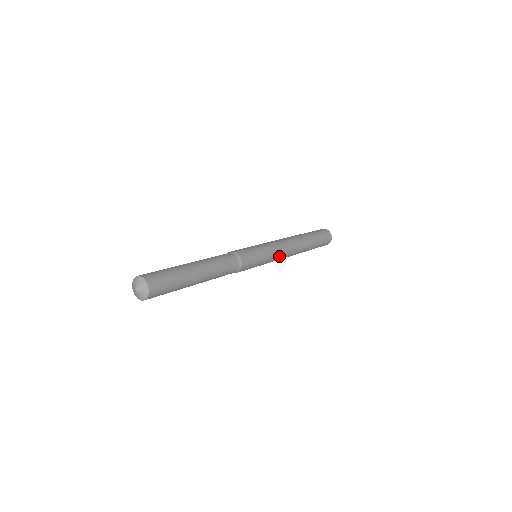
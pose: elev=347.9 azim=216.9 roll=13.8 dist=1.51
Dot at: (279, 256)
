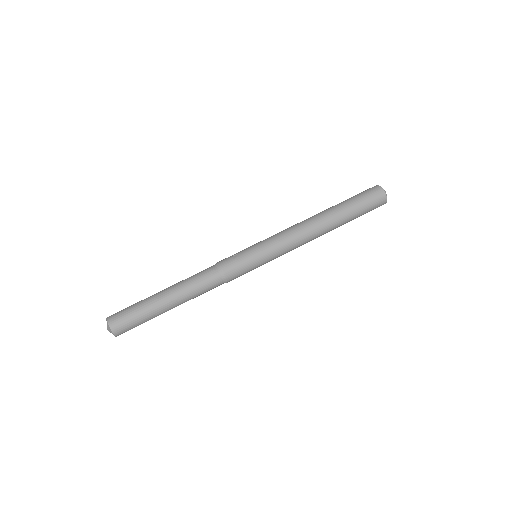
Dot at: (287, 252)
